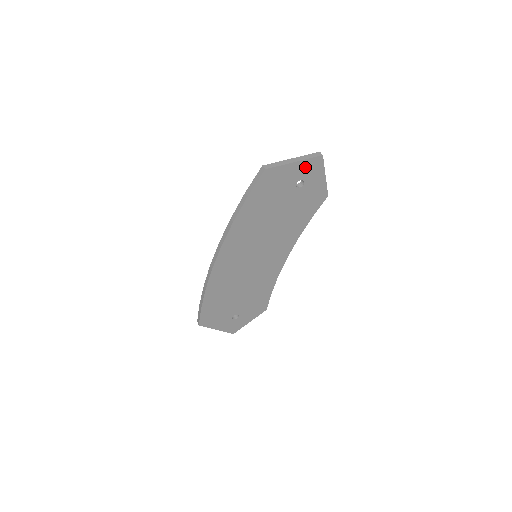
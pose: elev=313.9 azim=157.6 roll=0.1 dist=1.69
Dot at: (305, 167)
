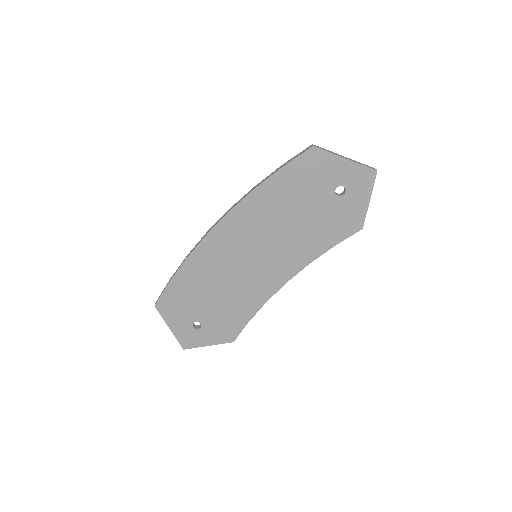
Dot at: (354, 173)
